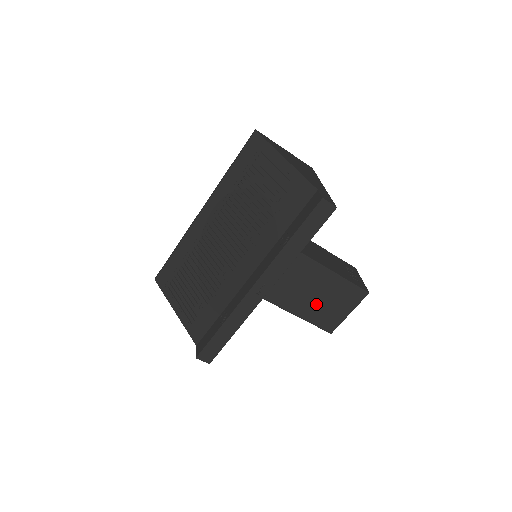
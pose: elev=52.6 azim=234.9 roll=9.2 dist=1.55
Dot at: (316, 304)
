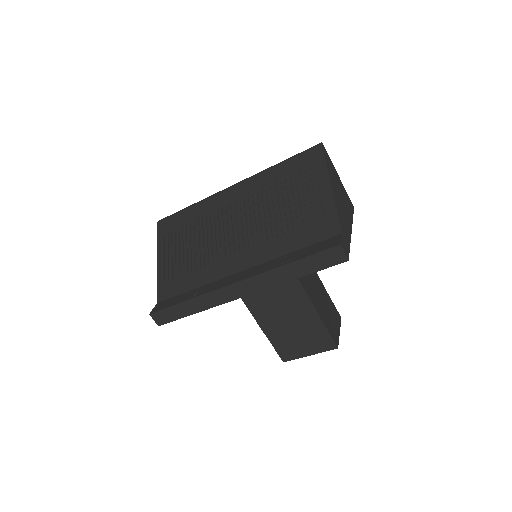
Dot at: (285, 329)
